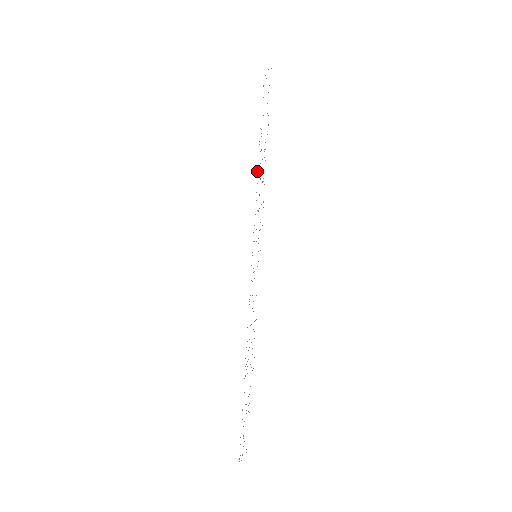
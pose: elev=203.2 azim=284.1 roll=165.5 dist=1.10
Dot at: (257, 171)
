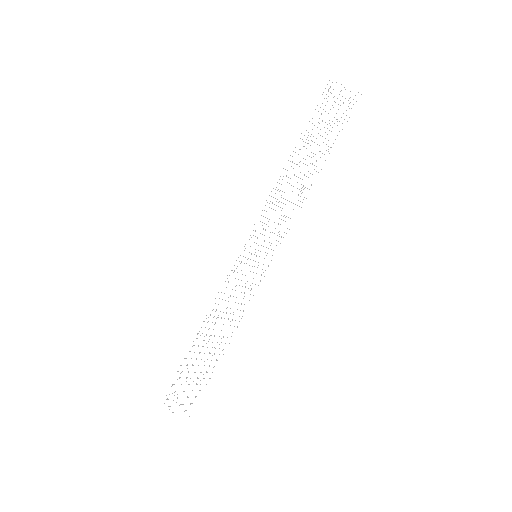
Dot at: occluded
